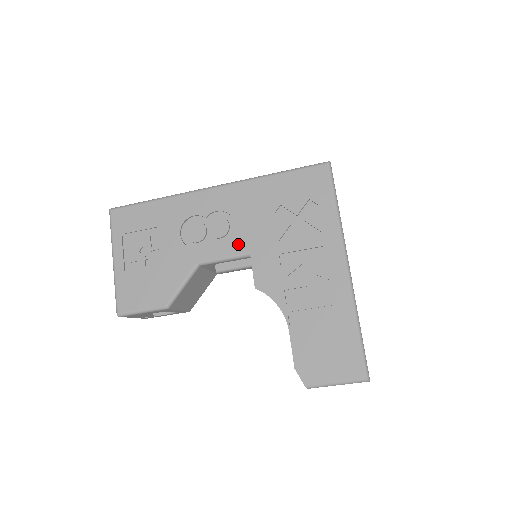
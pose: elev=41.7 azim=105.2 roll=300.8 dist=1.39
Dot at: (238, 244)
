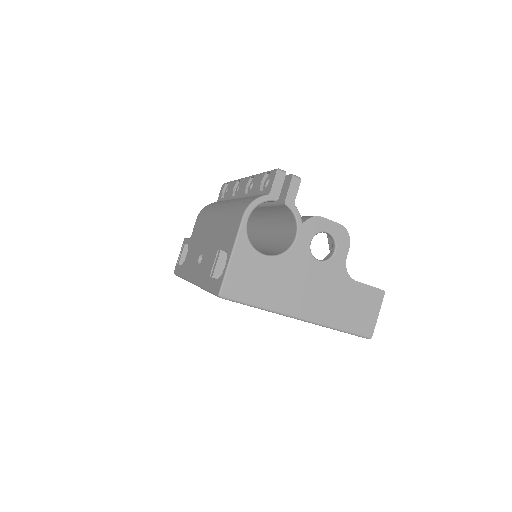
Dot at: occluded
